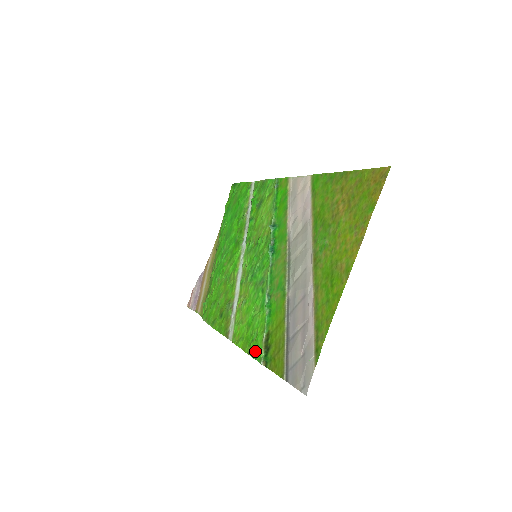
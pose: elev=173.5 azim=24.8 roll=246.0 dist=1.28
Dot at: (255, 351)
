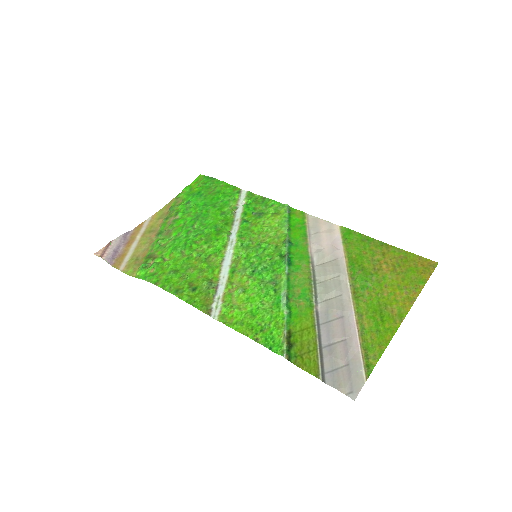
Dot at: (269, 341)
